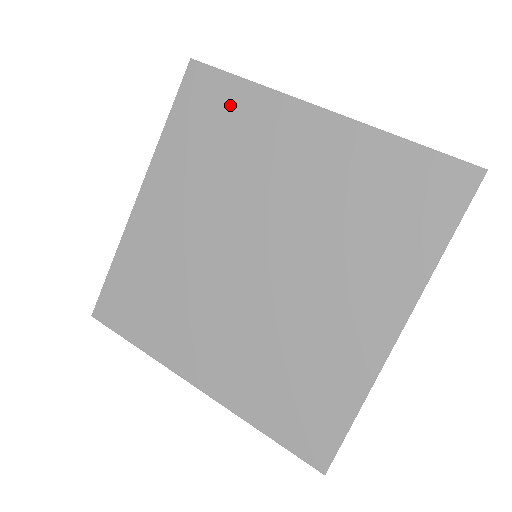
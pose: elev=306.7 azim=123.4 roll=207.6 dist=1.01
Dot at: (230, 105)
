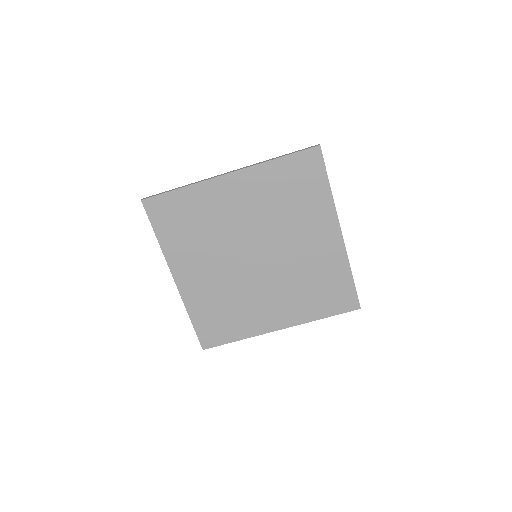
Dot at: (313, 188)
